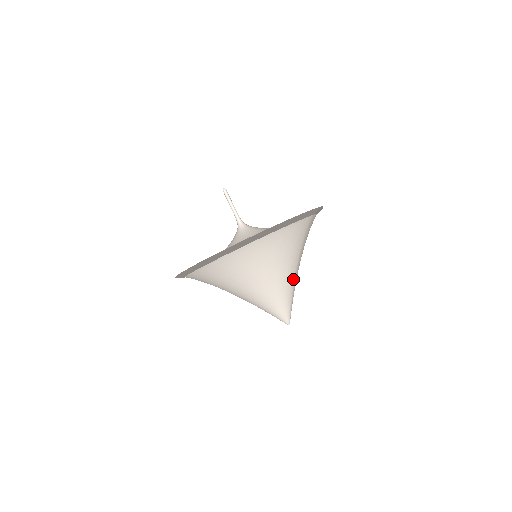
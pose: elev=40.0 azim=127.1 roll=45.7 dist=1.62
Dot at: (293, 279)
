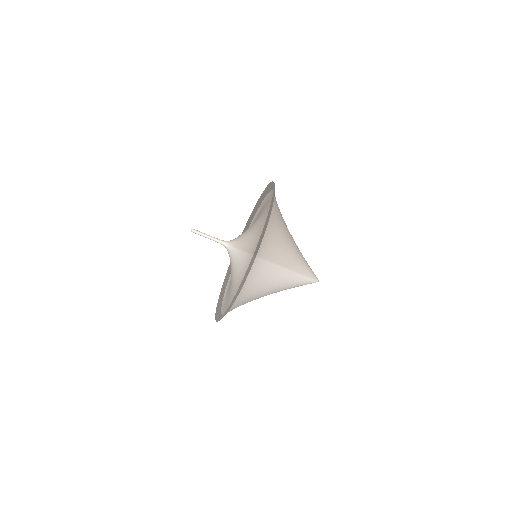
Dot at: (290, 274)
